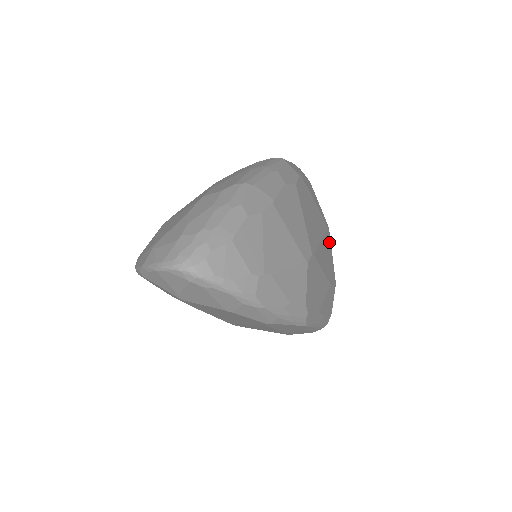
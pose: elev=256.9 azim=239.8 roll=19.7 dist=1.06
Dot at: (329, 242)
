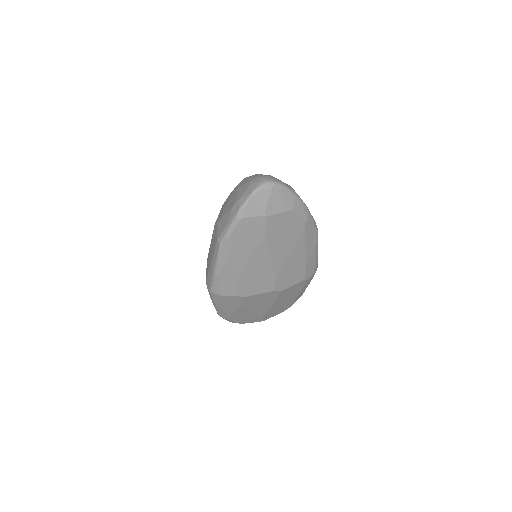
Dot at: occluded
